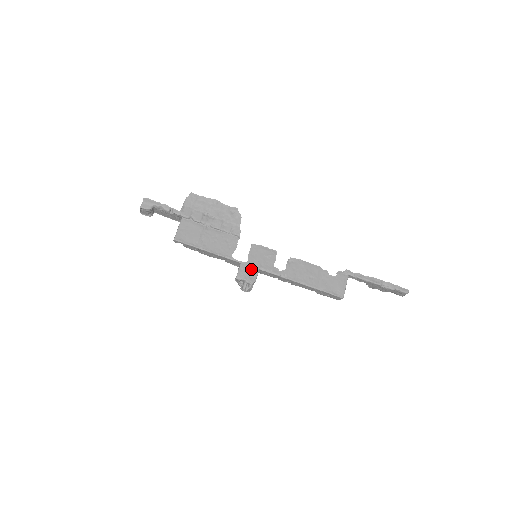
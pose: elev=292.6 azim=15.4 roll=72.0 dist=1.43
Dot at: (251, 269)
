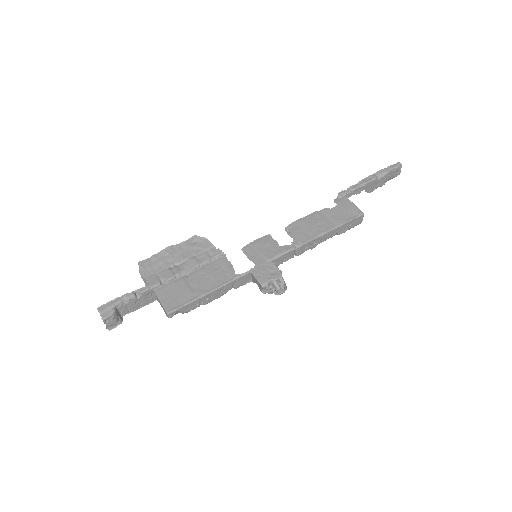
Dot at: (265, 267)
